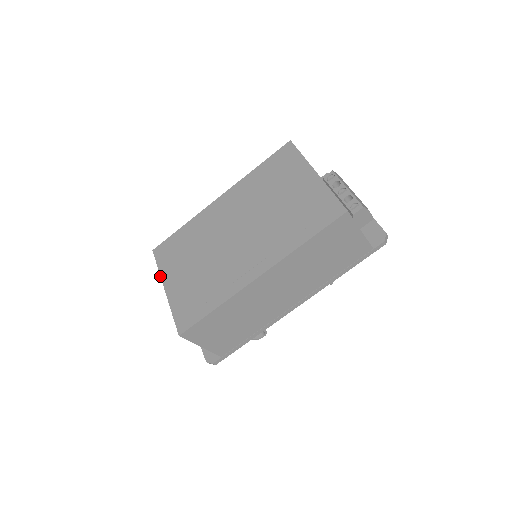
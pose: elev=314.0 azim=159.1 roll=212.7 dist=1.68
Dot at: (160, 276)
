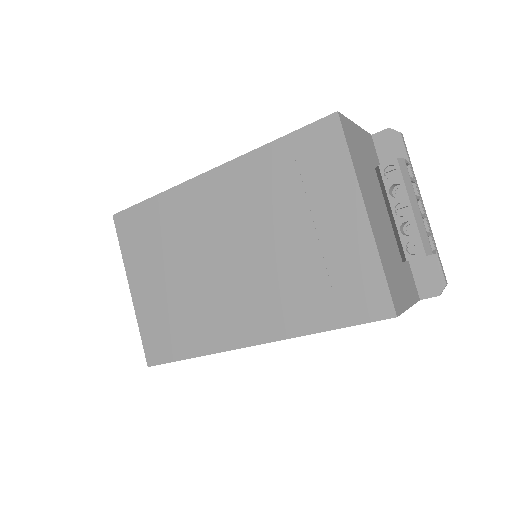
Dot at: (124, 266)
